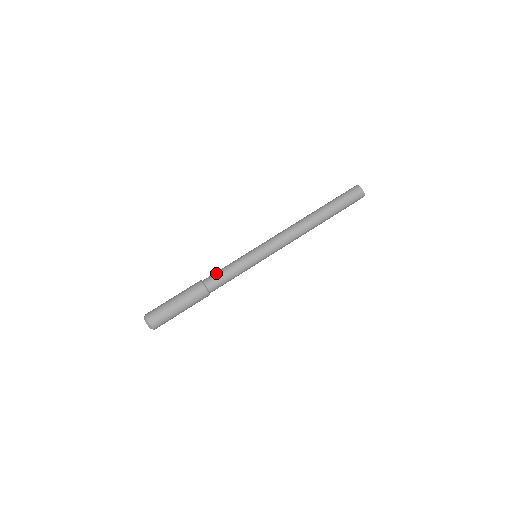
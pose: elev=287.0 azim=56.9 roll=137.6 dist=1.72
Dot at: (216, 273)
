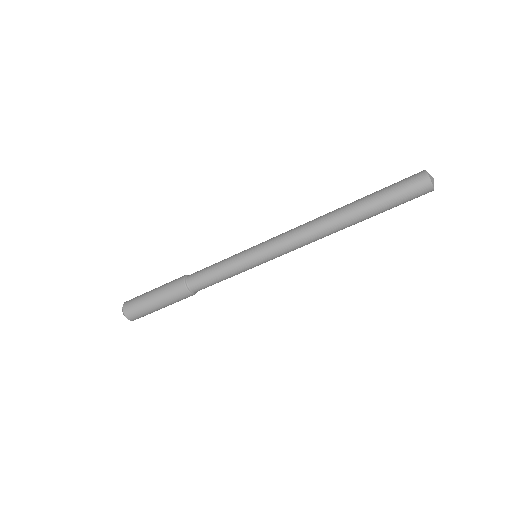
Dot at: (203, 278)
